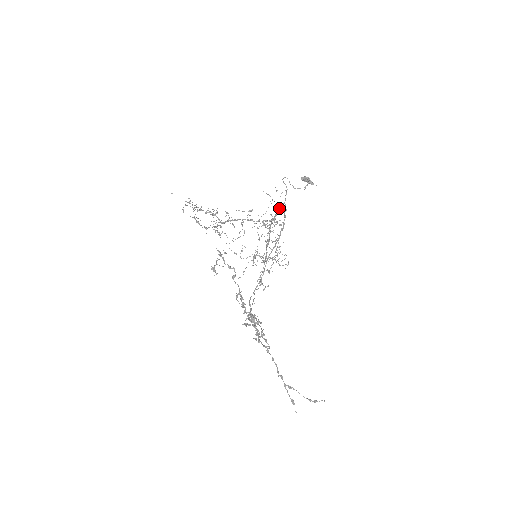
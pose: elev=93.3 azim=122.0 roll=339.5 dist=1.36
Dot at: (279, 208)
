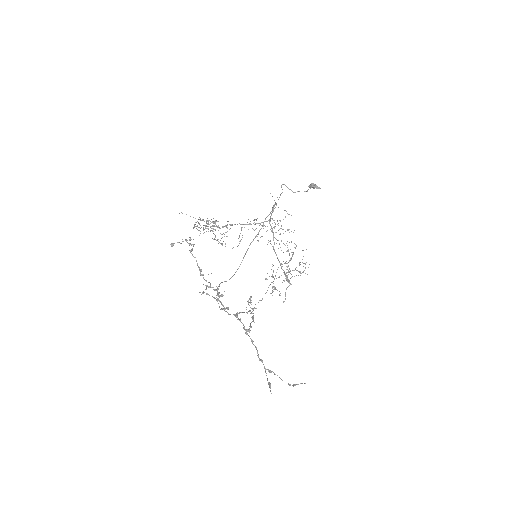
Dot at: occluded
